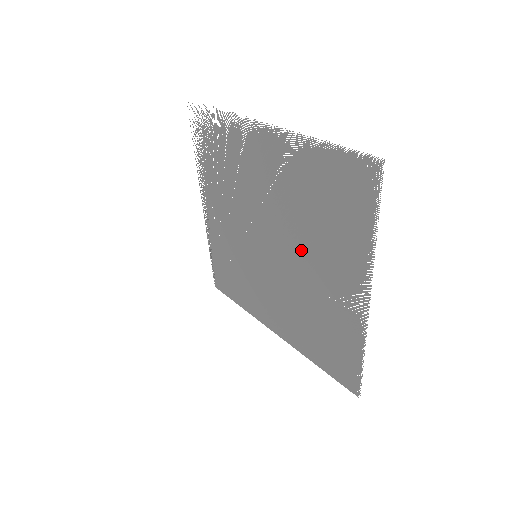
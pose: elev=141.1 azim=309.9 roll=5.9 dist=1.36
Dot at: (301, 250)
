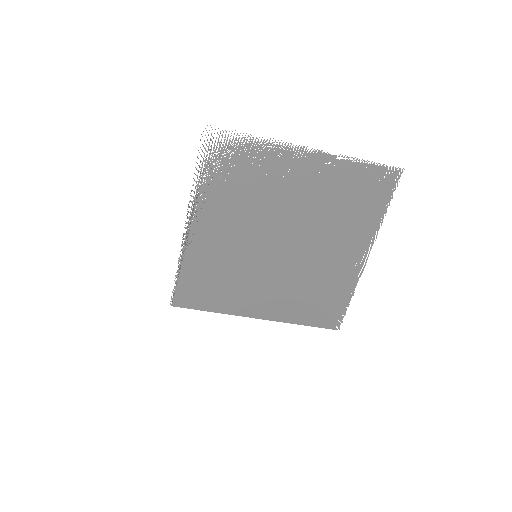
Dot at: (316, 238)
